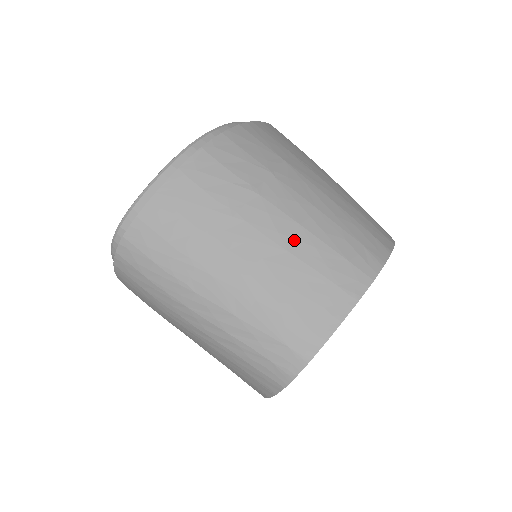
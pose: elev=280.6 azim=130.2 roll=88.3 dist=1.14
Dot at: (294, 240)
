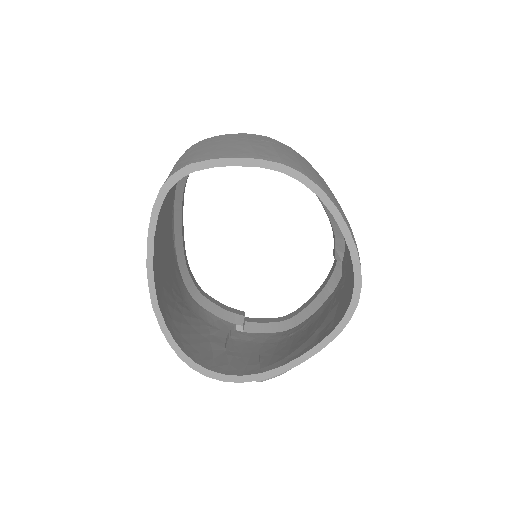
Dot at: (261, 146)
